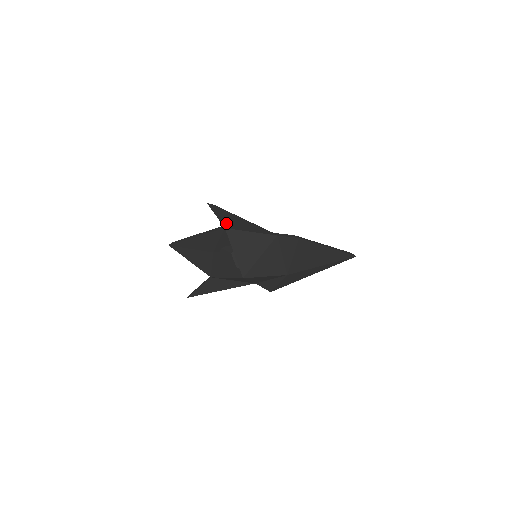
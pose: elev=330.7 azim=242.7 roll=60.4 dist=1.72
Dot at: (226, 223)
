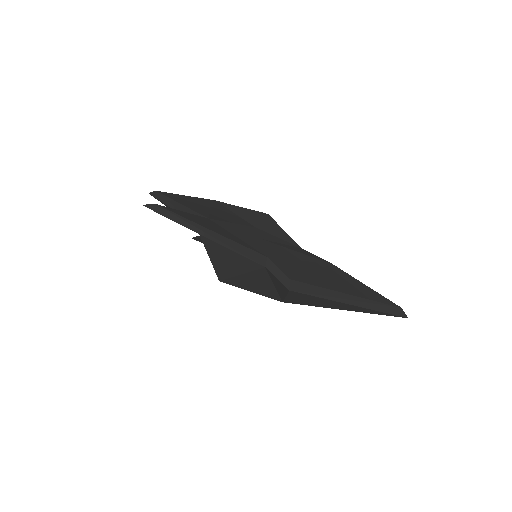
Dot at: occluded
